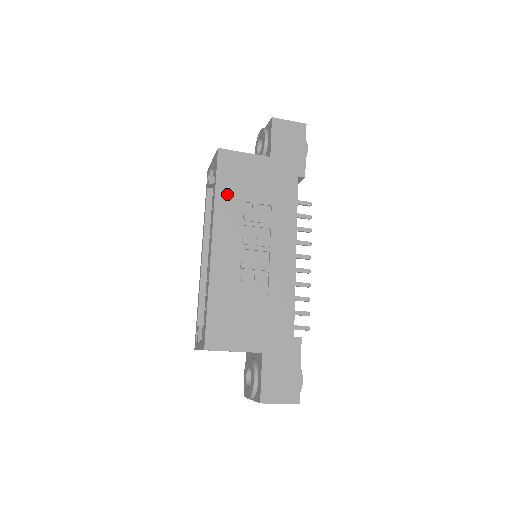
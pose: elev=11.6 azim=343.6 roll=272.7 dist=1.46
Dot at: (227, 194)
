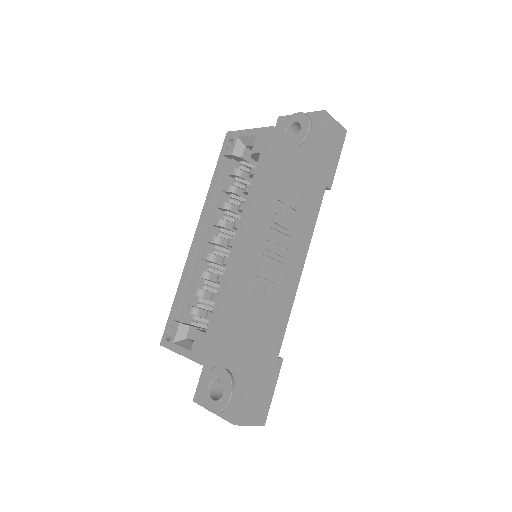
Dot at: (267, 186)
